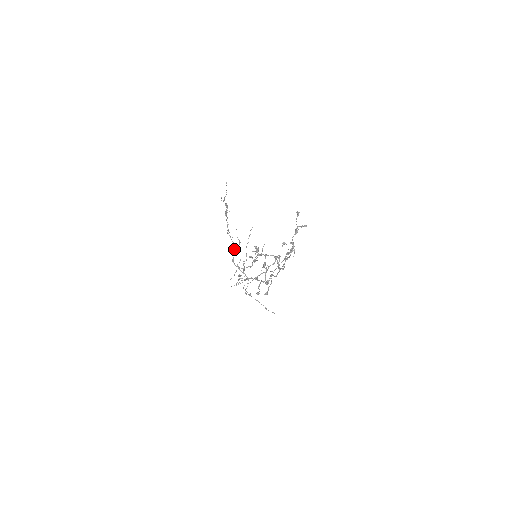
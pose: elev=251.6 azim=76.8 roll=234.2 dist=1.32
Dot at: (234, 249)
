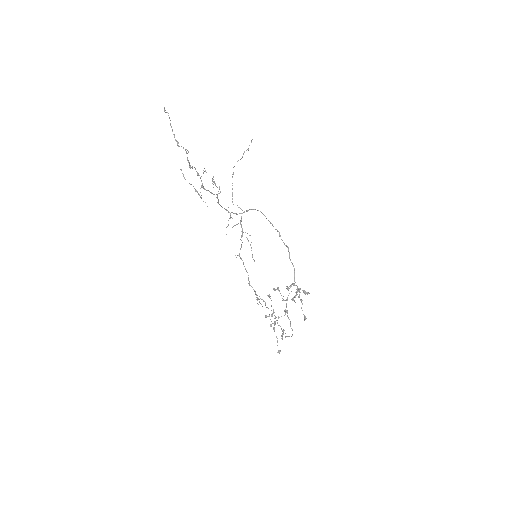
Dot at: (216, 197)
